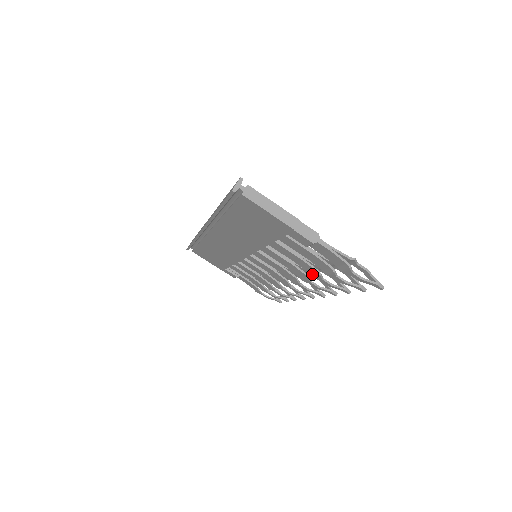
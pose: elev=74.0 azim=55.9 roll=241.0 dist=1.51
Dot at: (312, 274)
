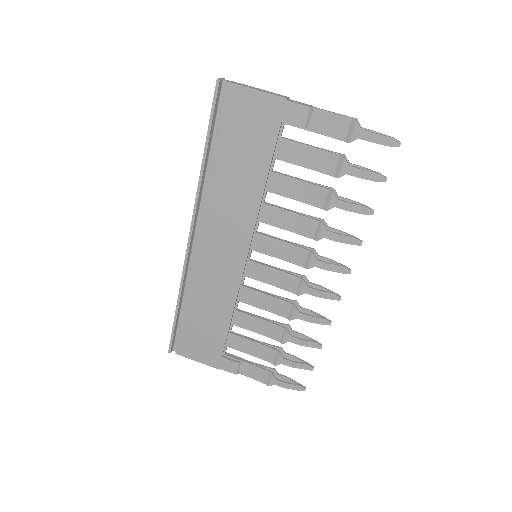
Dot at: (324, 205)
